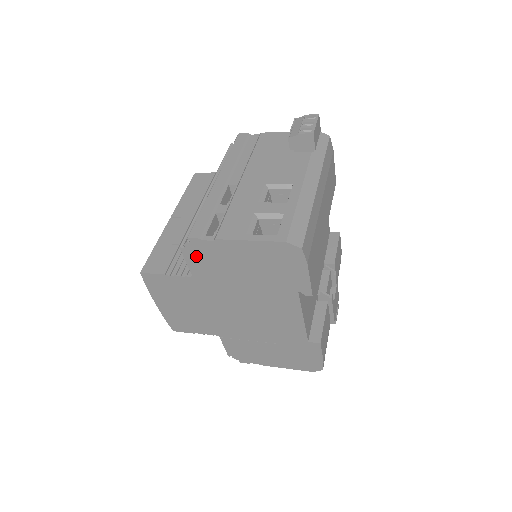
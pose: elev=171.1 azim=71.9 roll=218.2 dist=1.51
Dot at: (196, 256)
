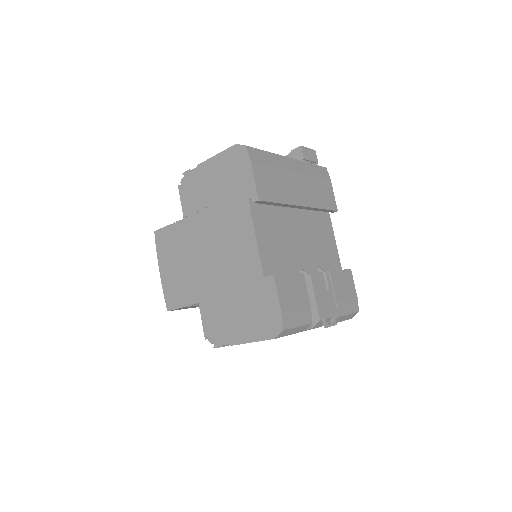
Dot at: (187, 191)
